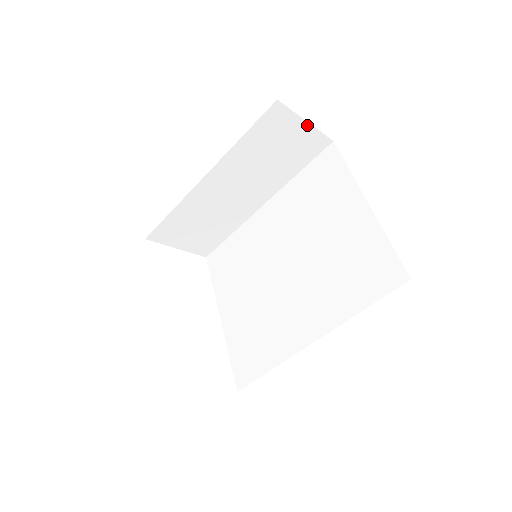
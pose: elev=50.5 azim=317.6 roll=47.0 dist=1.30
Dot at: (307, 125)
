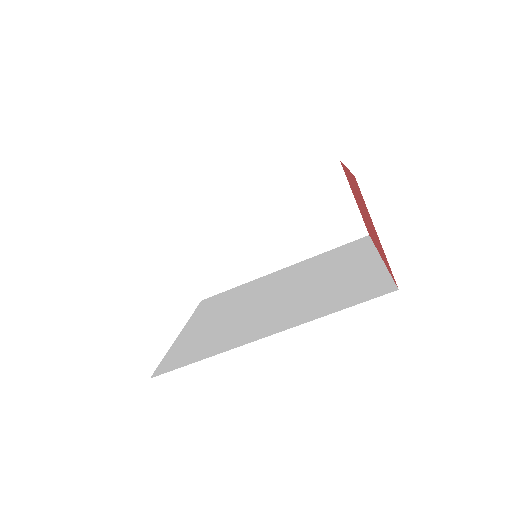
Dot at: (353, 202)
